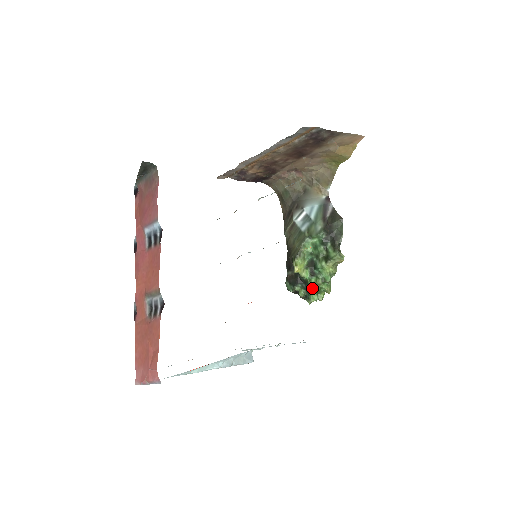
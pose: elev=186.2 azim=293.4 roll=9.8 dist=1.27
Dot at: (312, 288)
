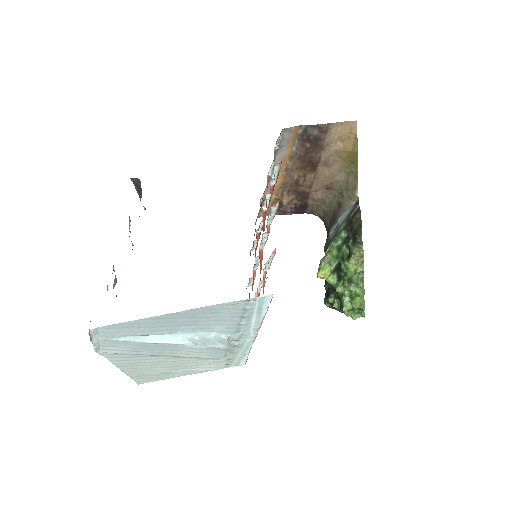
Dot at: (342, 294)
